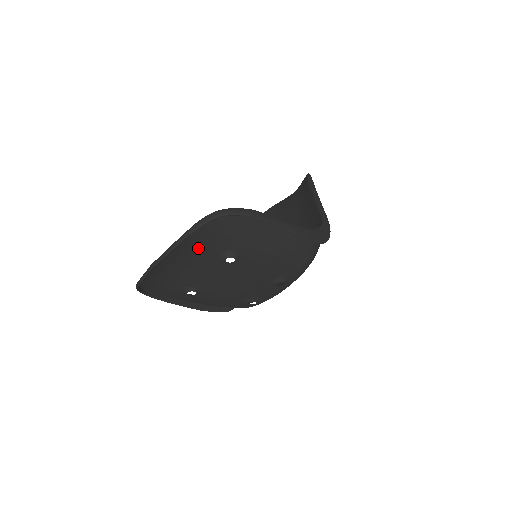
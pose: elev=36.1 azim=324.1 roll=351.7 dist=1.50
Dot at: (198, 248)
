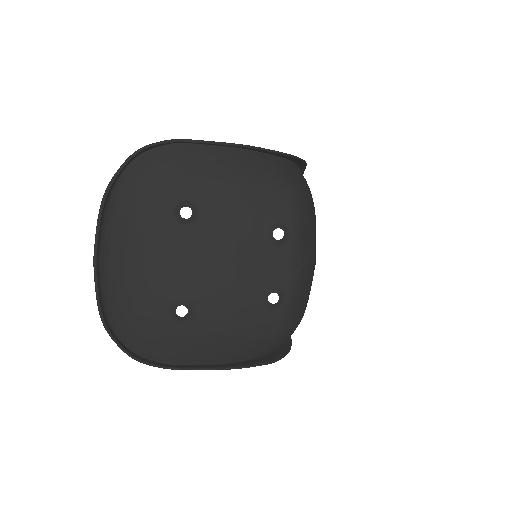
Dot at: (141, 215)
